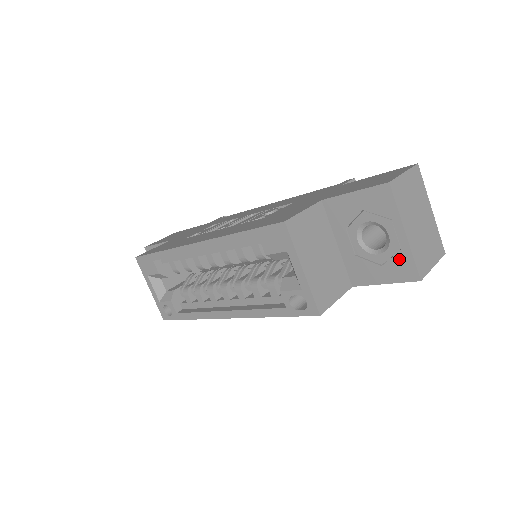
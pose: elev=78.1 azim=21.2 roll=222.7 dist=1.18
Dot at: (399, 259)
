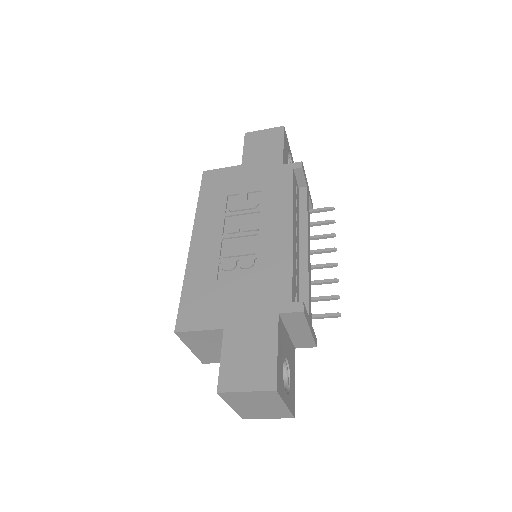
Dot at: occluded
